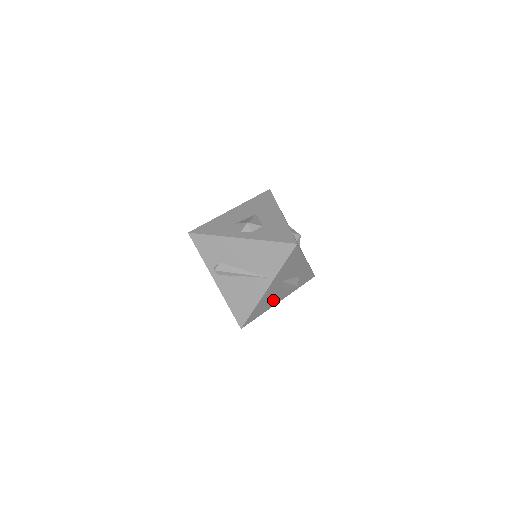
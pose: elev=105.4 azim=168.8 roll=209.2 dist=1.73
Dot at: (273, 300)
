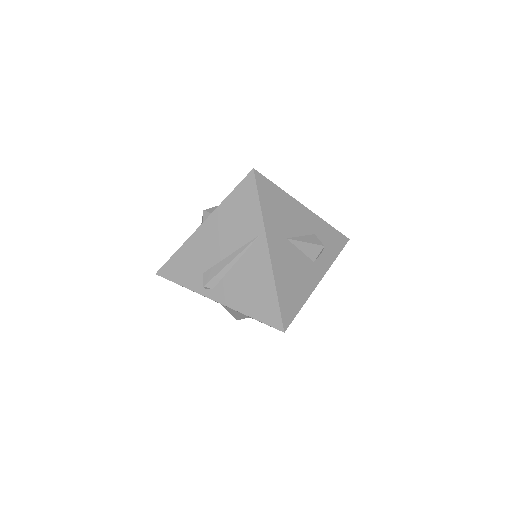
Dot at: (303, 277)
